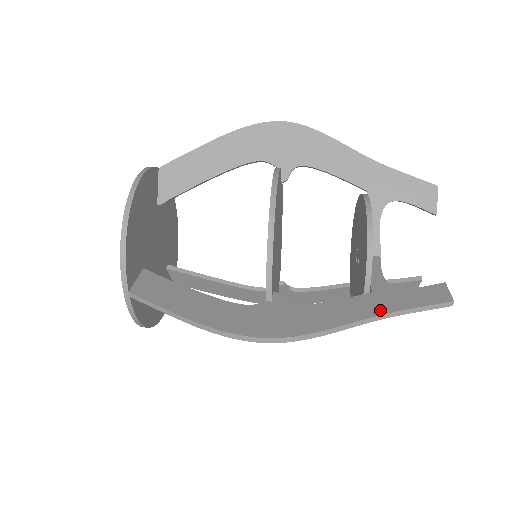
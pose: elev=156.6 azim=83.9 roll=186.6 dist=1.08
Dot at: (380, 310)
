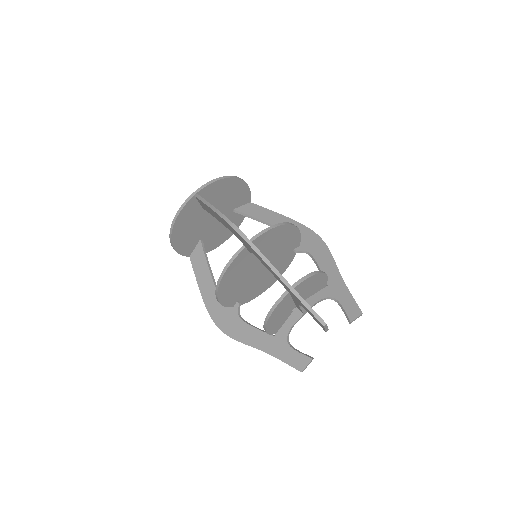
Dot at: (267, 350)
